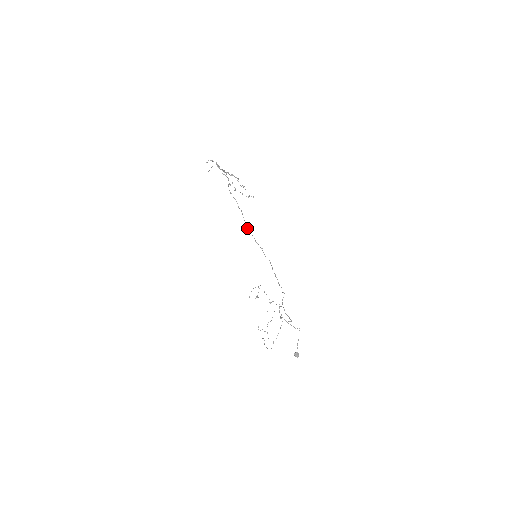
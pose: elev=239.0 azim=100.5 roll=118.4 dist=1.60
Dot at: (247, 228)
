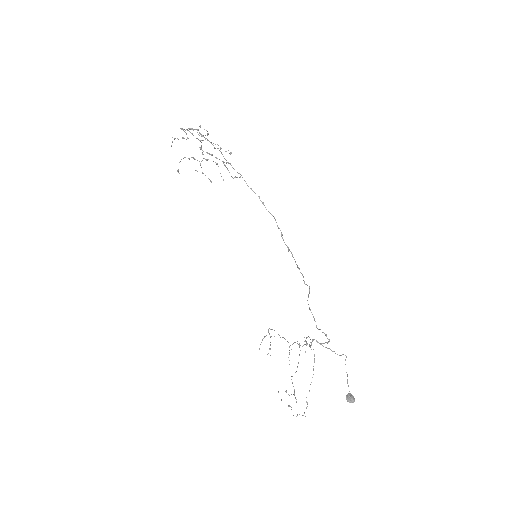
Dot at: (230, 164)
